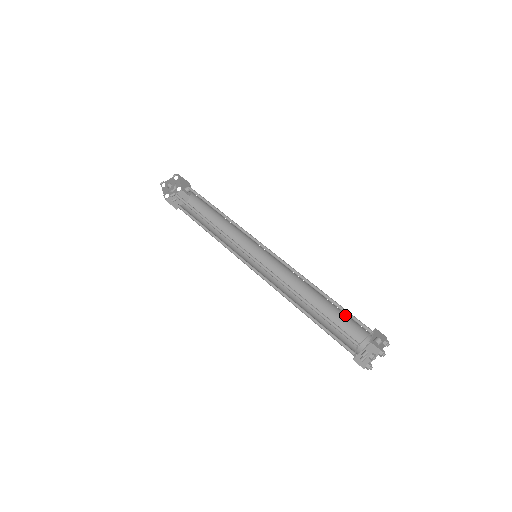
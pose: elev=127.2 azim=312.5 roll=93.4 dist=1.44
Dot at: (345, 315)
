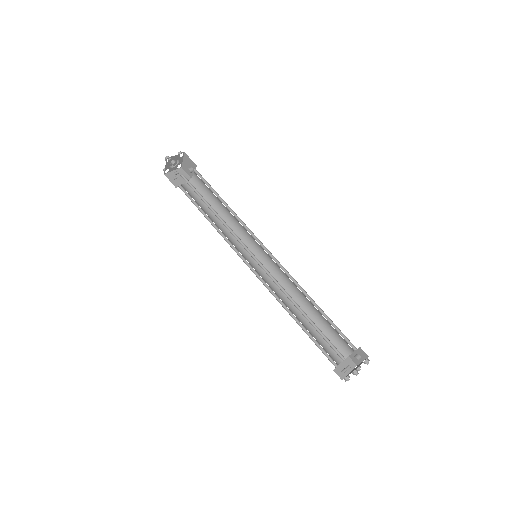
Dot at: (332, 329)
